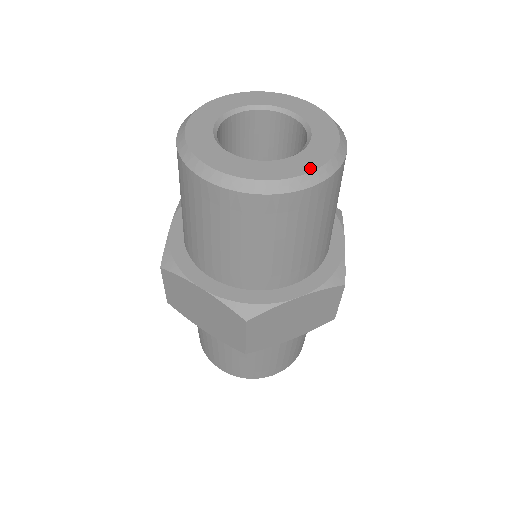
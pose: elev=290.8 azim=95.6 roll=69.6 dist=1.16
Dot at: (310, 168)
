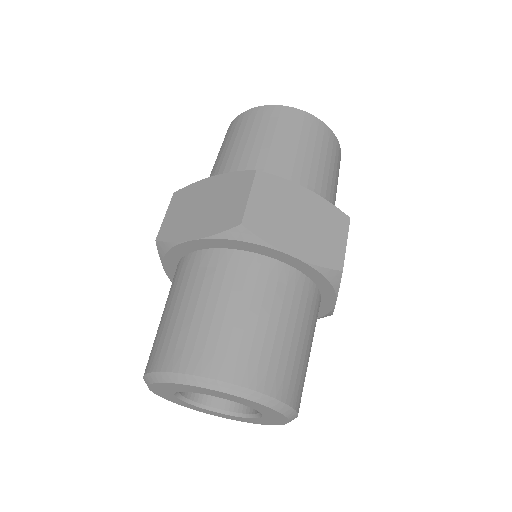
Dot at: occluded
